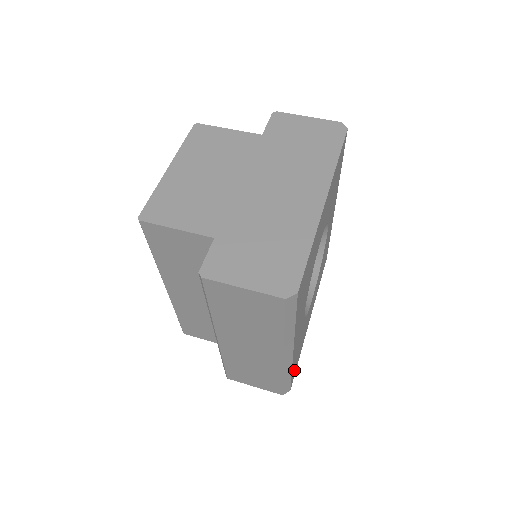
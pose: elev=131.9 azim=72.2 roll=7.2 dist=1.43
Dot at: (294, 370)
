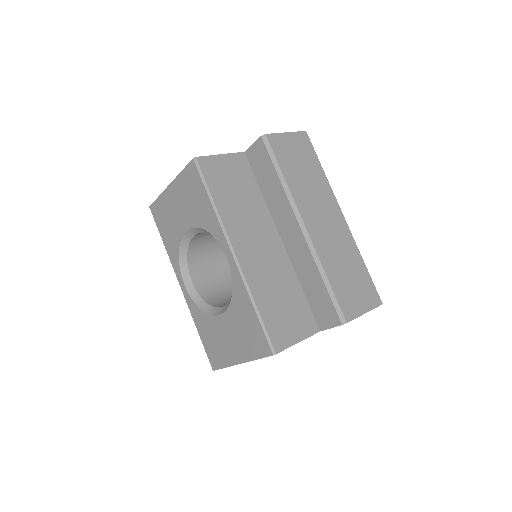
Dot at: occluded
